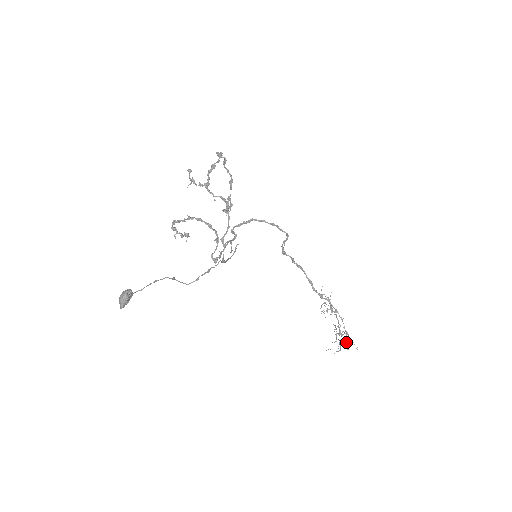
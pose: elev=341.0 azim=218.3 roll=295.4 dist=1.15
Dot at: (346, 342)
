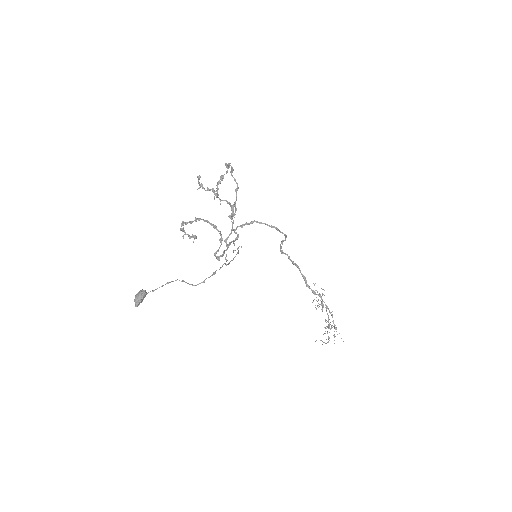
Dot at: (334, 335)
